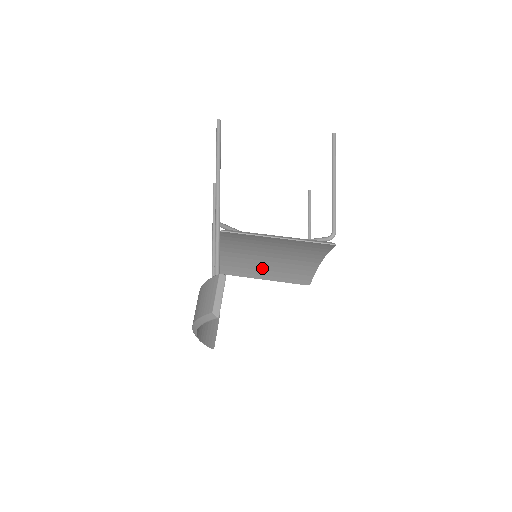
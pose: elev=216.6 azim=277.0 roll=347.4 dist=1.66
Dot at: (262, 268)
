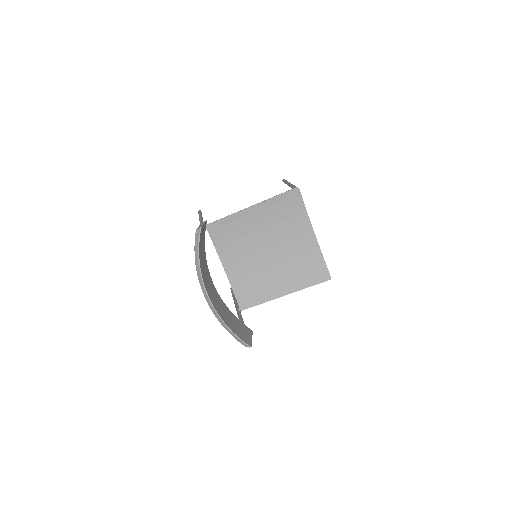
Dot at: (275, 278)
